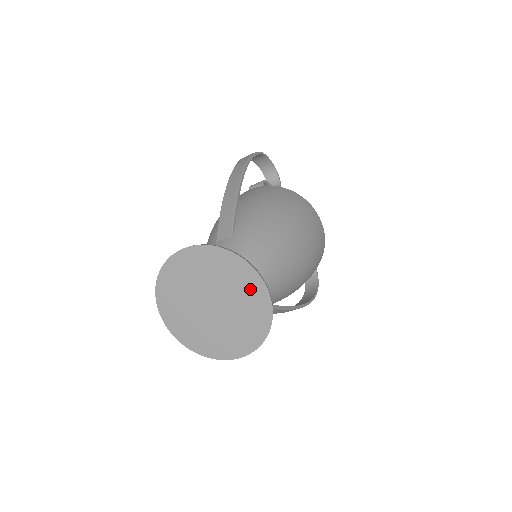
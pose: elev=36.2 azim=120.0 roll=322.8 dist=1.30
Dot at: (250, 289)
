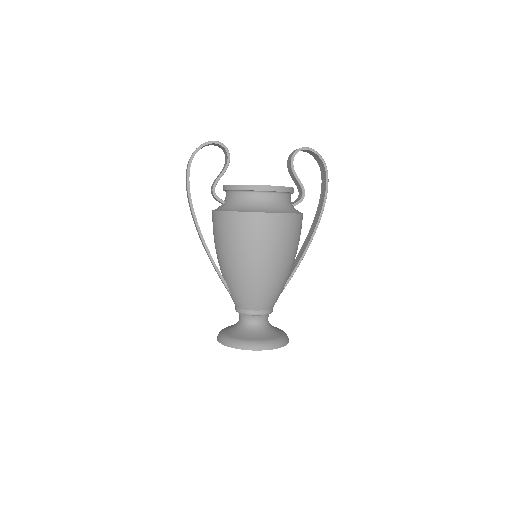
Dot at: occluded
